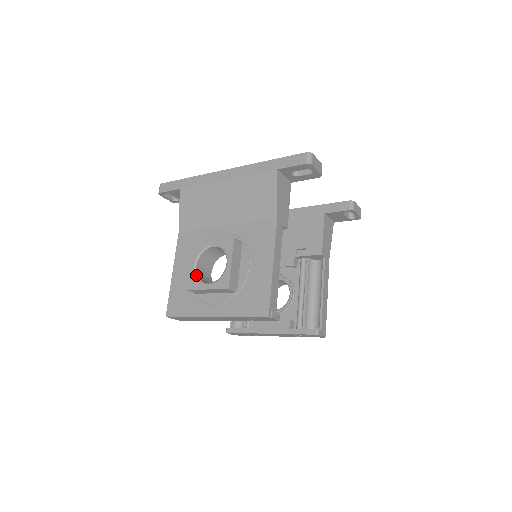
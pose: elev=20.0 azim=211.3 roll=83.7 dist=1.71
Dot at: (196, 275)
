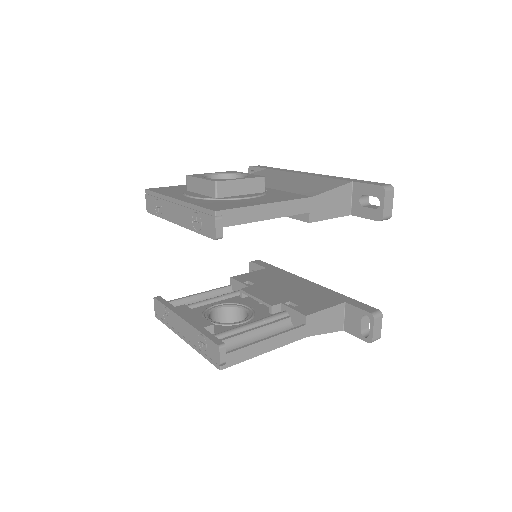
Dot at: (206, 175)
